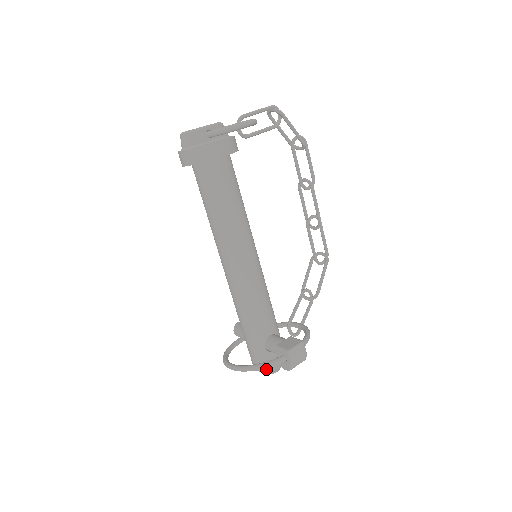
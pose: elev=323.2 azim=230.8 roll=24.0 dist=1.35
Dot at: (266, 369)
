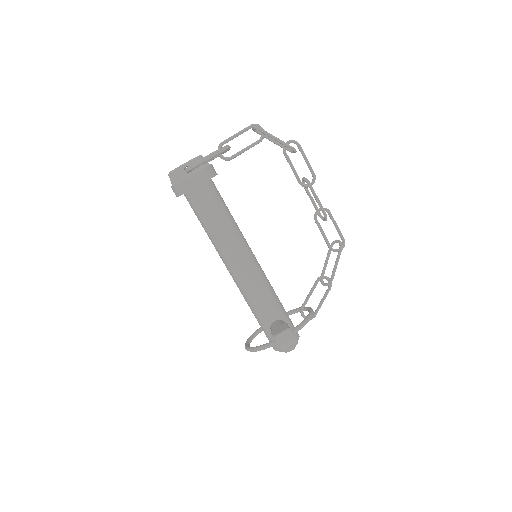
Dot at: (278, 349)
